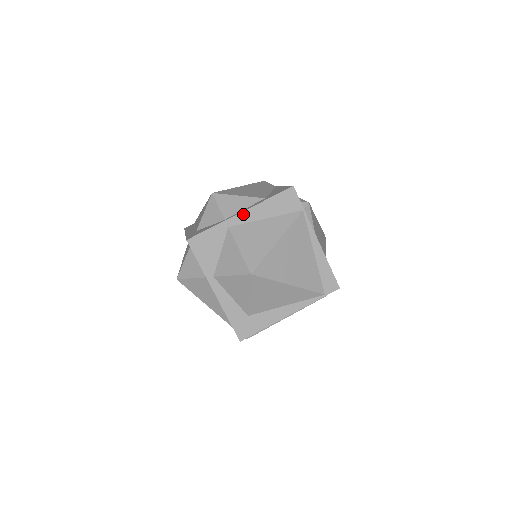
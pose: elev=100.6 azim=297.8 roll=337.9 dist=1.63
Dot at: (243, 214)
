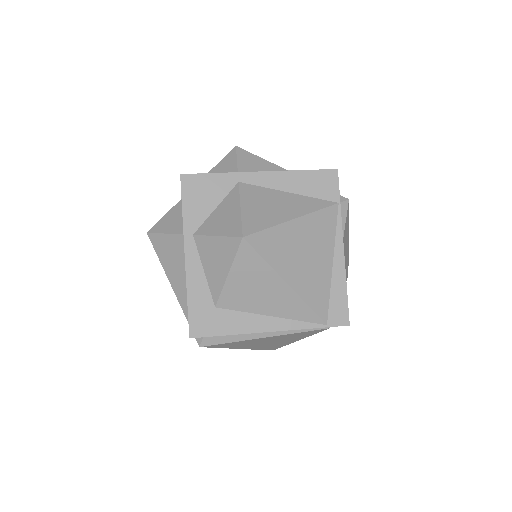
Dot at: (263, 174)
